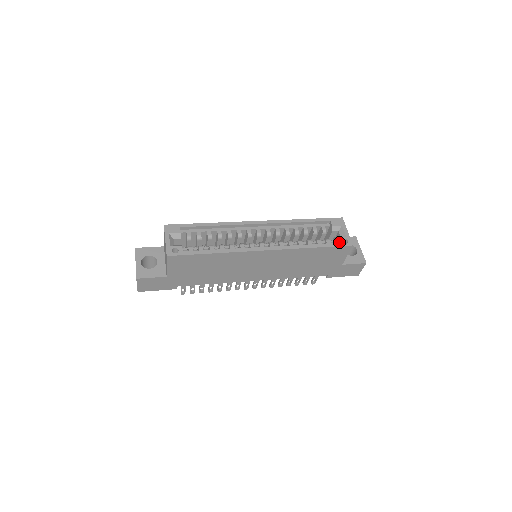
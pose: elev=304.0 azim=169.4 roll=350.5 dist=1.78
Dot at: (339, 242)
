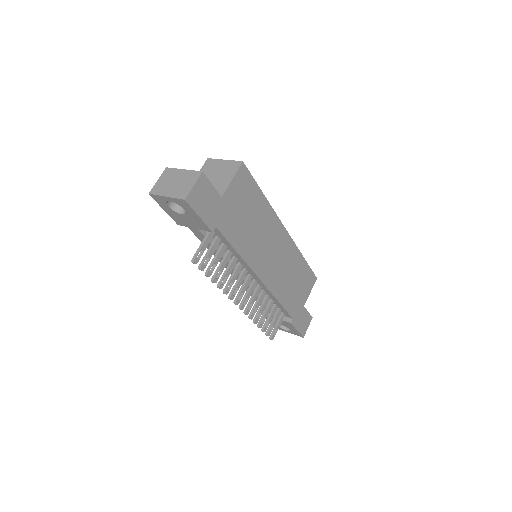
Dot at: occluded
